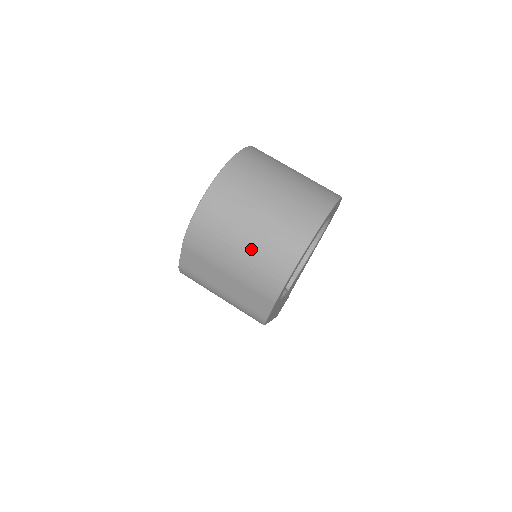
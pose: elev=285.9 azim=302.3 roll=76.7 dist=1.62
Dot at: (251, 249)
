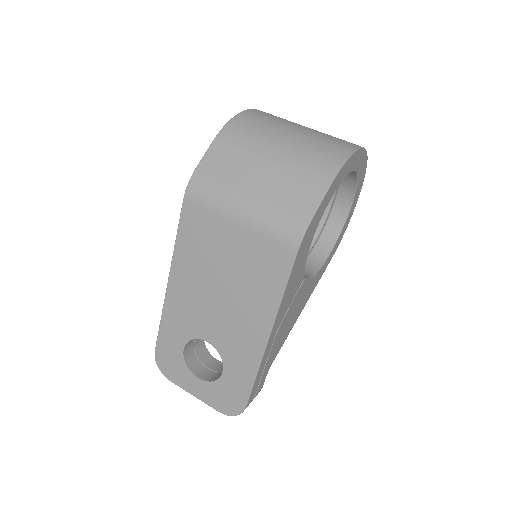
Dot at: (303, 137)
